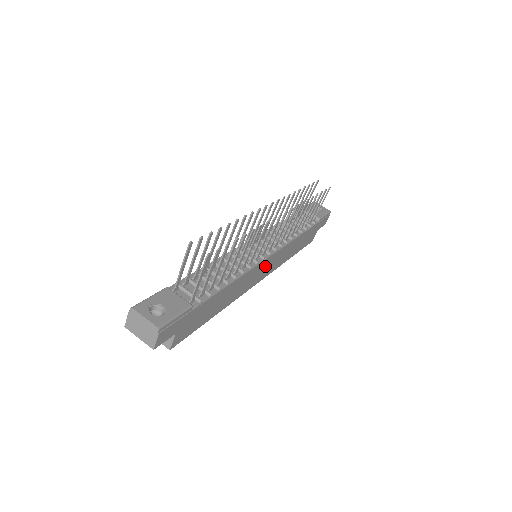
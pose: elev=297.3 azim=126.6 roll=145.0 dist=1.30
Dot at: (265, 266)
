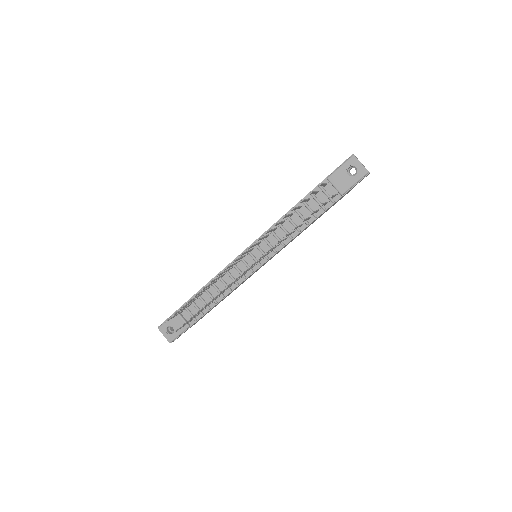
Dot at: occluded
